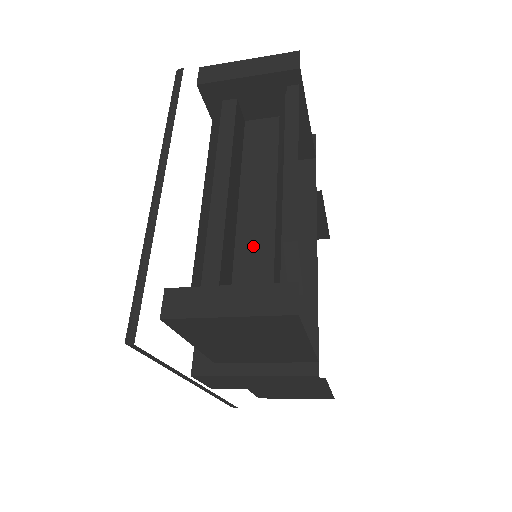
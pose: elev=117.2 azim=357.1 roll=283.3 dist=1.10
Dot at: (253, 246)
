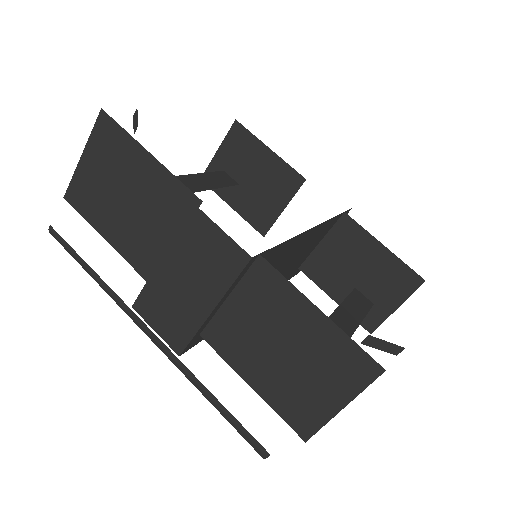
Dot at: occluded
